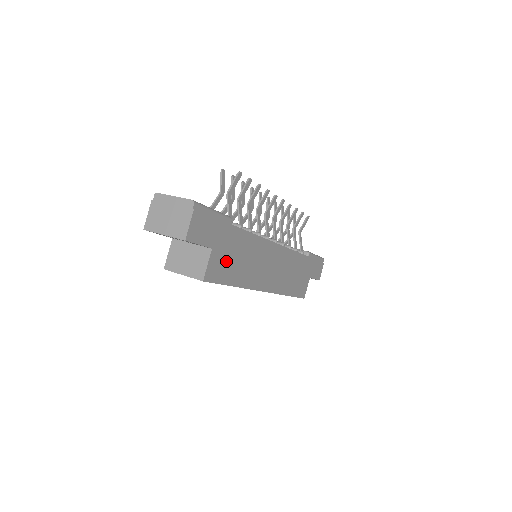
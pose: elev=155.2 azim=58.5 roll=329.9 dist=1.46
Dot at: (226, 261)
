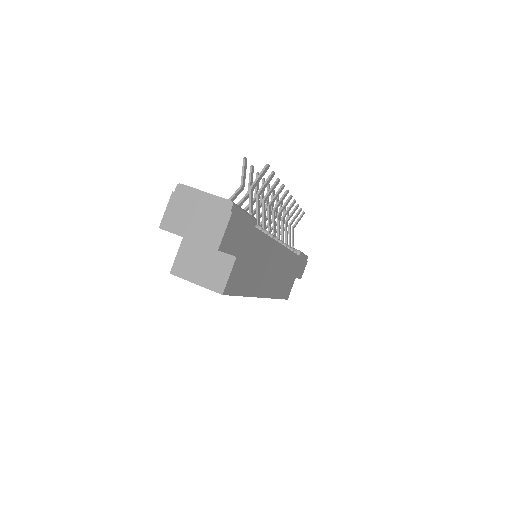
Dot at: (244, 269)
